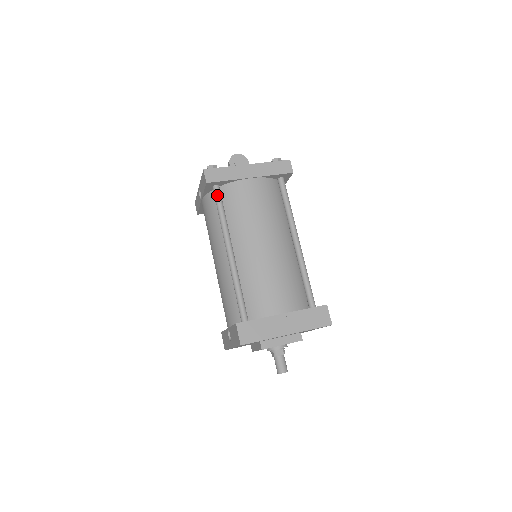
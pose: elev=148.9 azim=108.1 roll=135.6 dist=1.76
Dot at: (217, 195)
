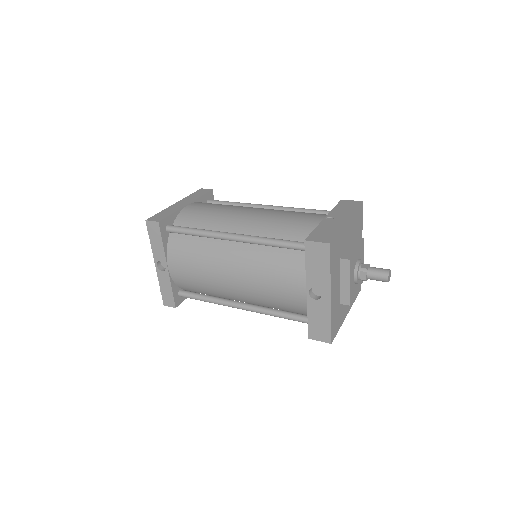
Dot at: (176, 227)
